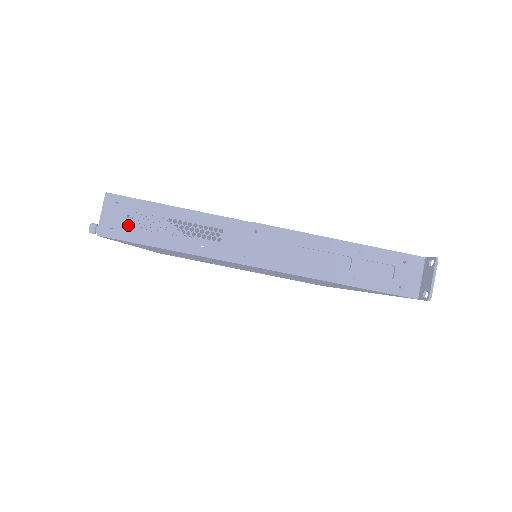
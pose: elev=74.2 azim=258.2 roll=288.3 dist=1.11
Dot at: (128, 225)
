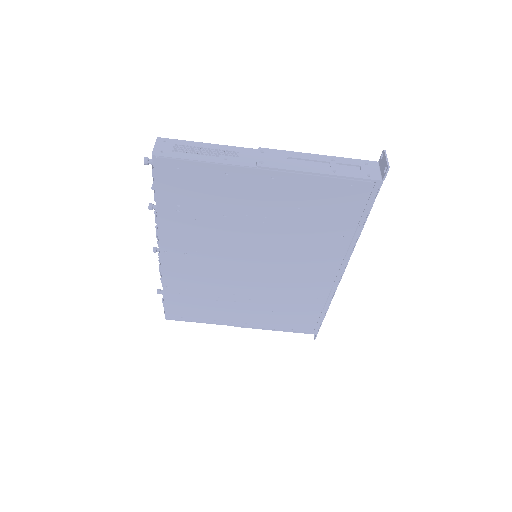
Dot at: occluded
